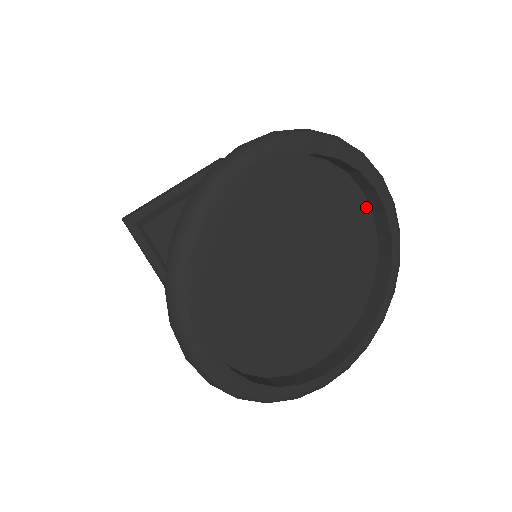
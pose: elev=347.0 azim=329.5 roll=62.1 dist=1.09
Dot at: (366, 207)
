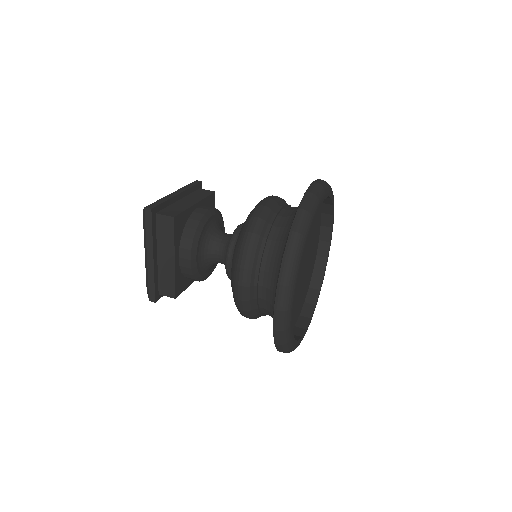
Dot at: (319, 237)
